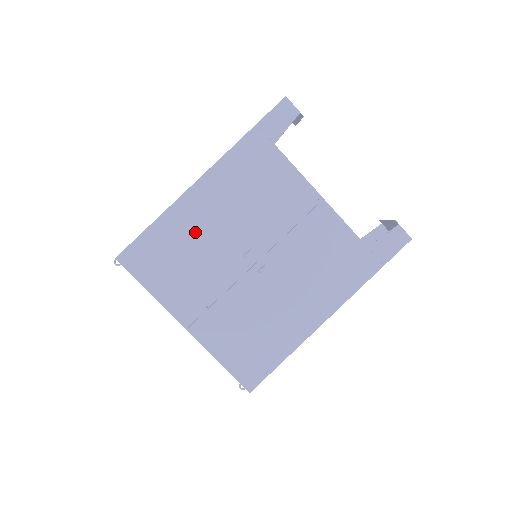
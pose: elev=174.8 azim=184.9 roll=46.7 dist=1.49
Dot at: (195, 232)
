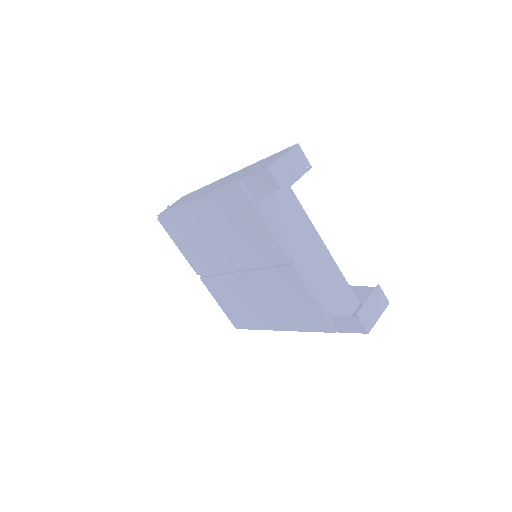
Dot at: (199, 230)
